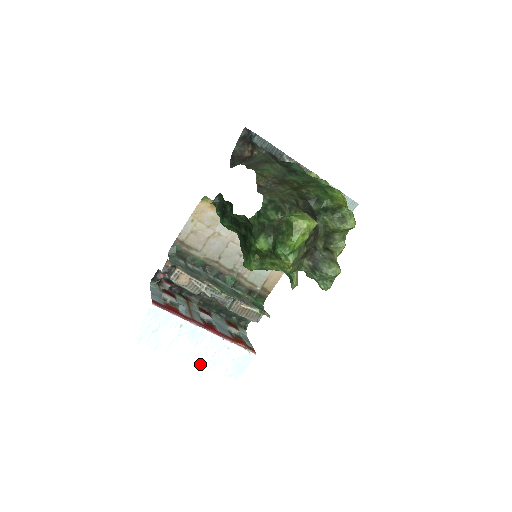
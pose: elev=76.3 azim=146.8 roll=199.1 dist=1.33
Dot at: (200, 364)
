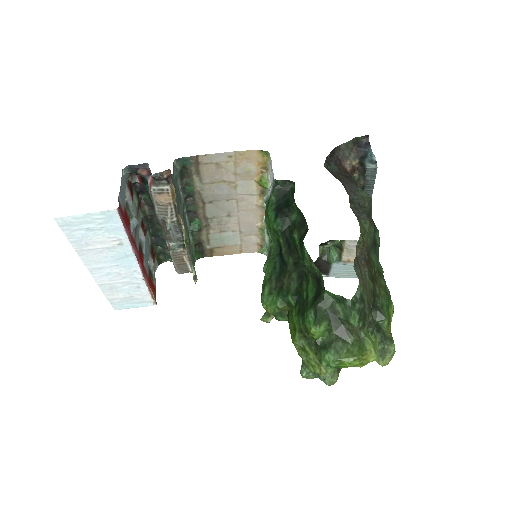
Dot at: (98, 280)
